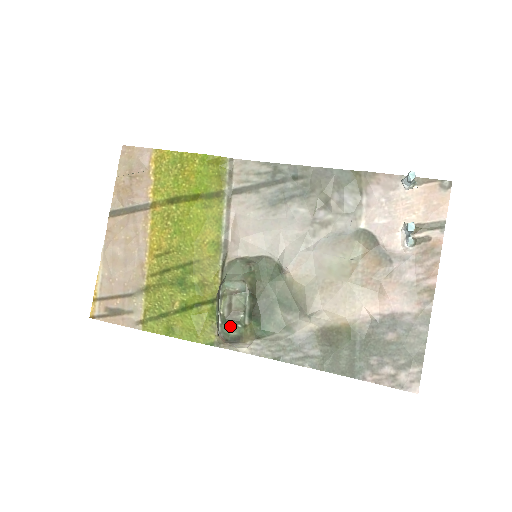
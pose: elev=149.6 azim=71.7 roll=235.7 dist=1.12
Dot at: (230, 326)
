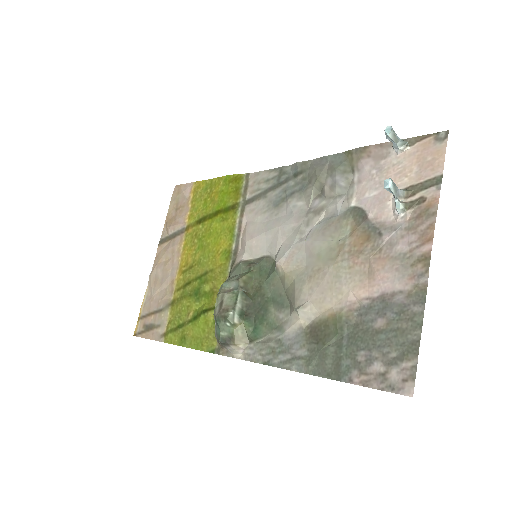
Dot at: (220, 325)
